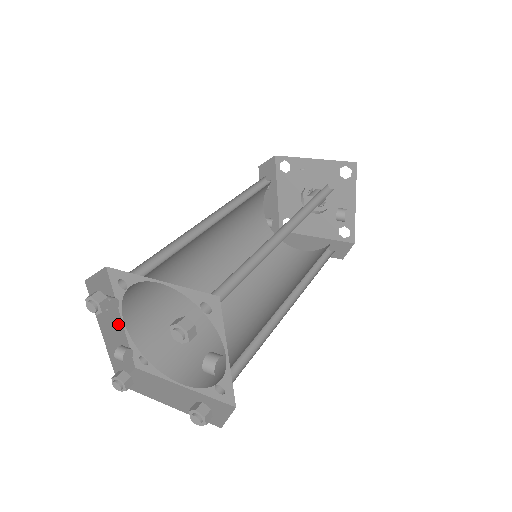
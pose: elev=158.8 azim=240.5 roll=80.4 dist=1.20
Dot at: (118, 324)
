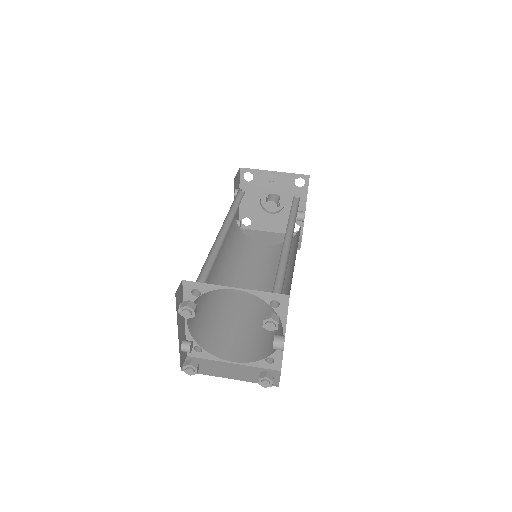
Dot at: (183, 323)
